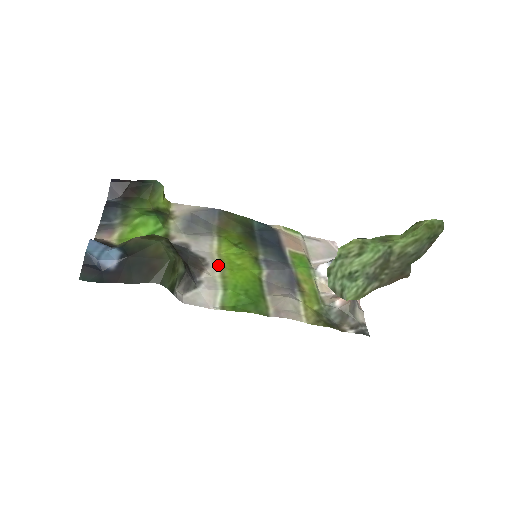
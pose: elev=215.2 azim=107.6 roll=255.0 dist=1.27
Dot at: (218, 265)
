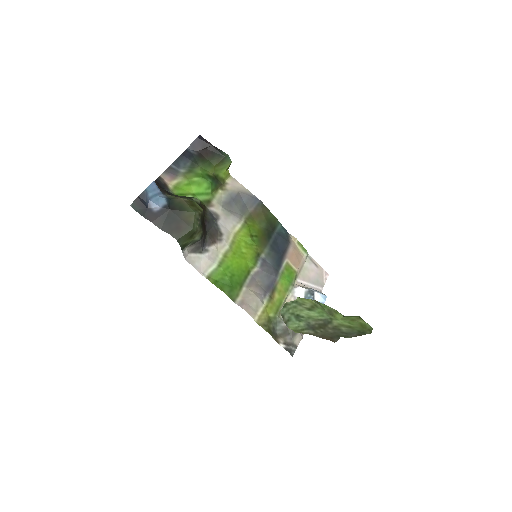
Dot at: (228, 245)
